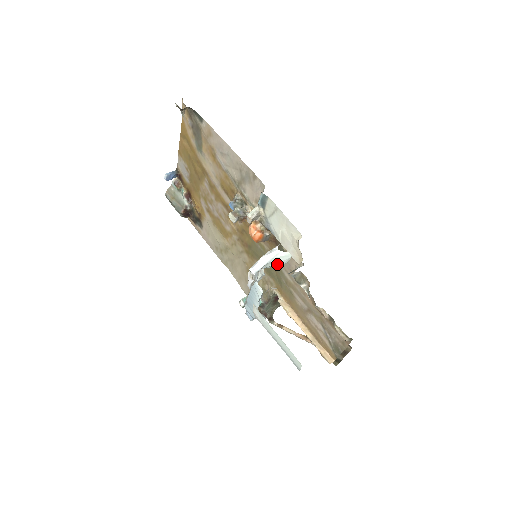
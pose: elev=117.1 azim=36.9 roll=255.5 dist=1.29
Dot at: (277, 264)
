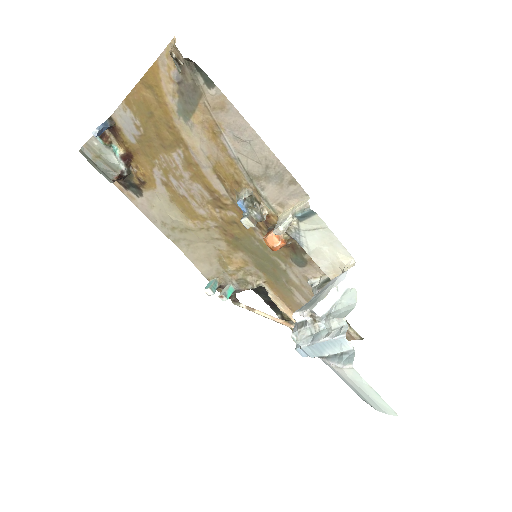
Dot at: (347, 304)
